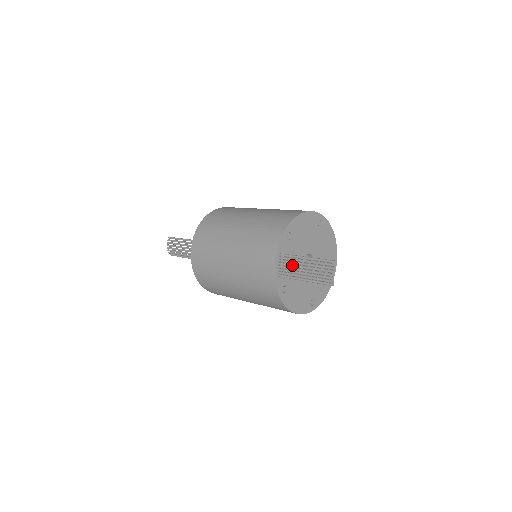
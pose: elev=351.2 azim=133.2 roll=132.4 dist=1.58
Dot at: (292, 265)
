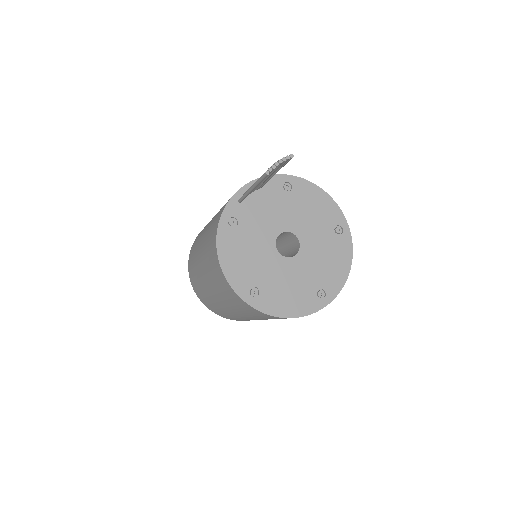
Dot at: occluded
